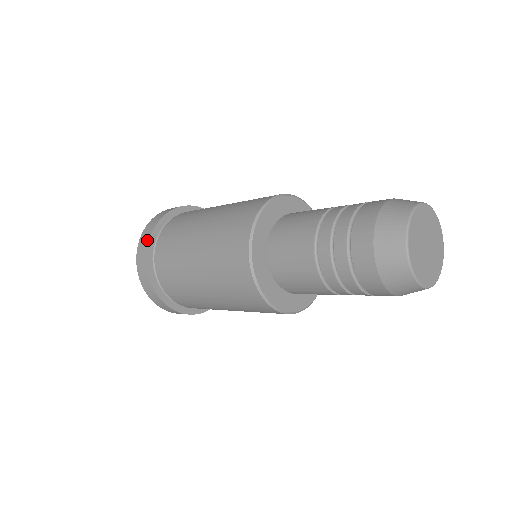
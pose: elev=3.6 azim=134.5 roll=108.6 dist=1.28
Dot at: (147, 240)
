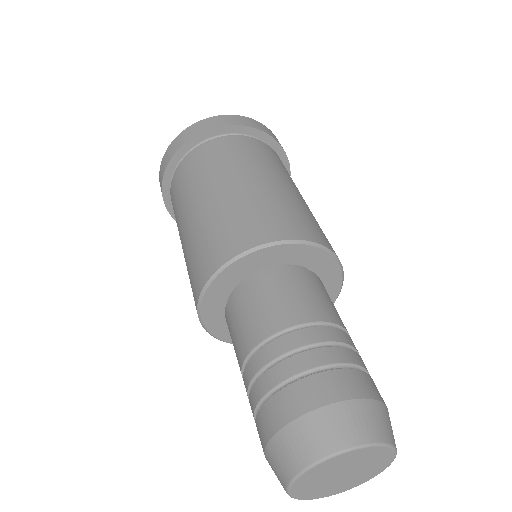
Dot at: (171, 215)
